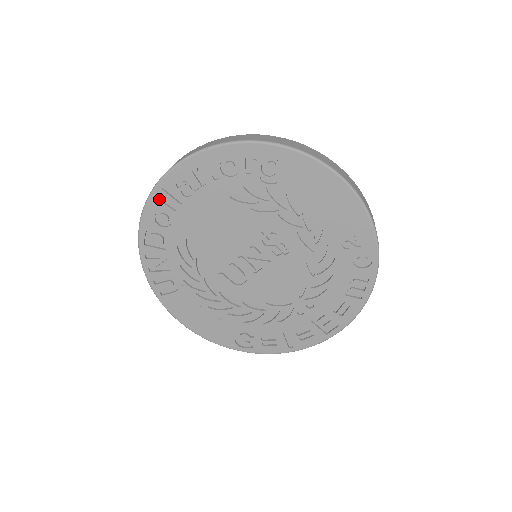
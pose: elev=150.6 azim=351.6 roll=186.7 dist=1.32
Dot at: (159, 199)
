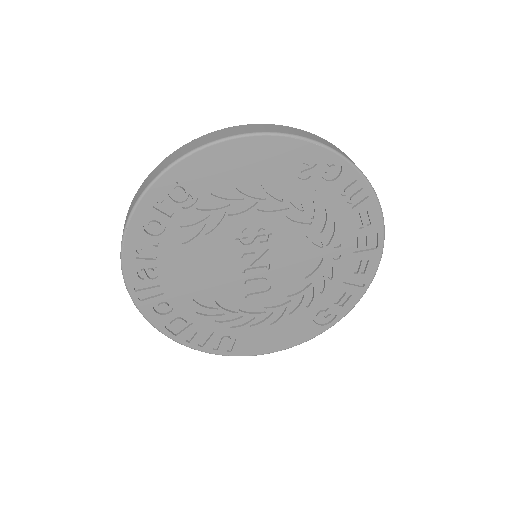
Dot at: (144, 299)
